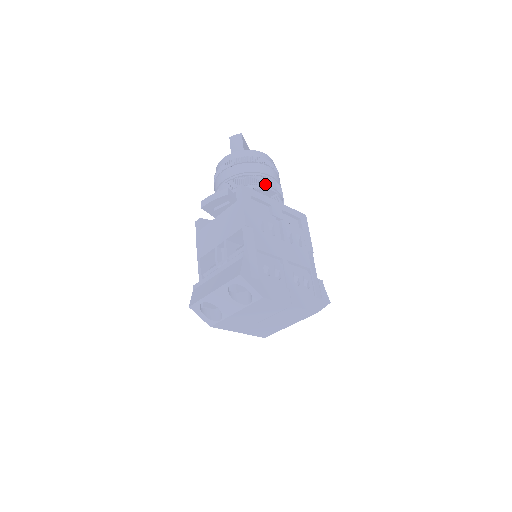
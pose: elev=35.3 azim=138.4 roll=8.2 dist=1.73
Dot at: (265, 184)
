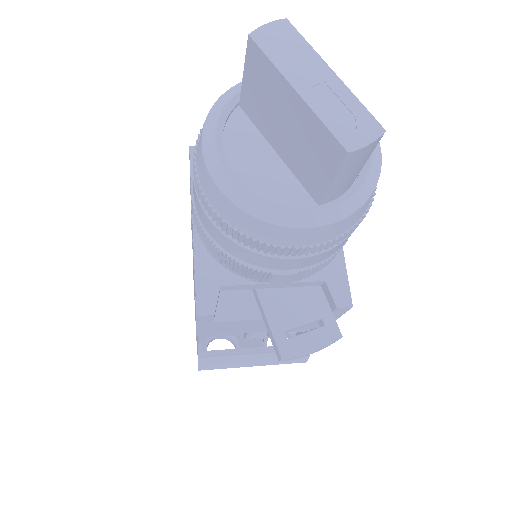
Dot at: occluded
